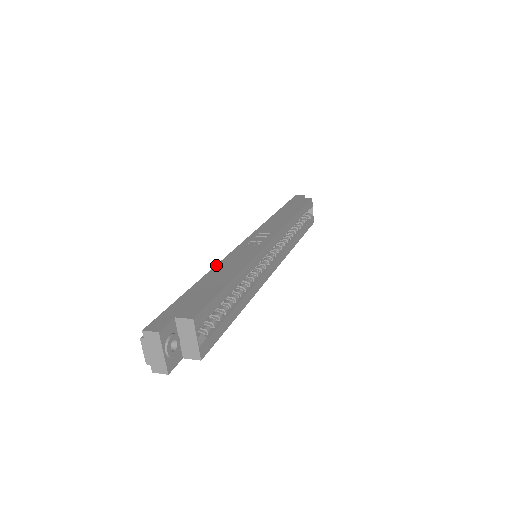
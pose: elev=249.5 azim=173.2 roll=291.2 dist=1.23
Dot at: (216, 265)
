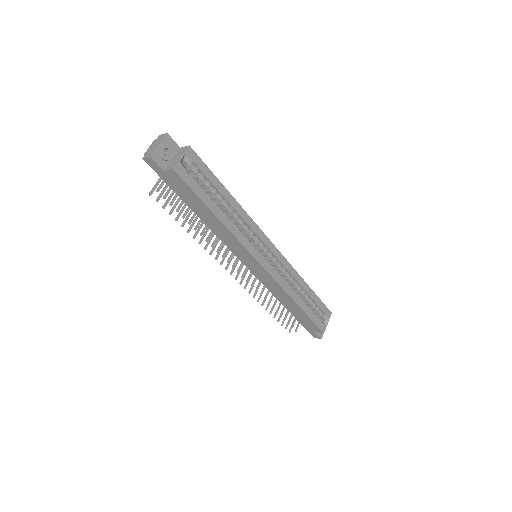
Dot at: occluded
